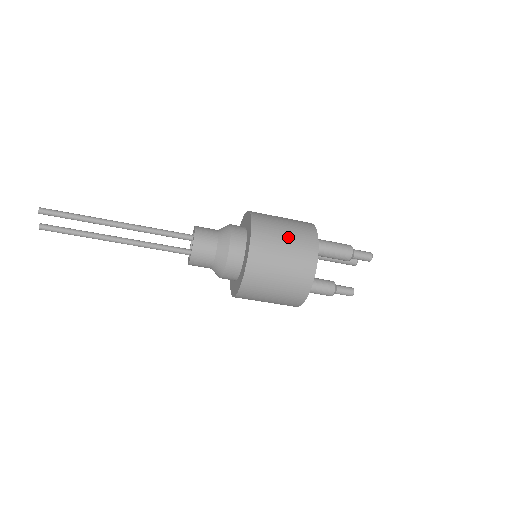
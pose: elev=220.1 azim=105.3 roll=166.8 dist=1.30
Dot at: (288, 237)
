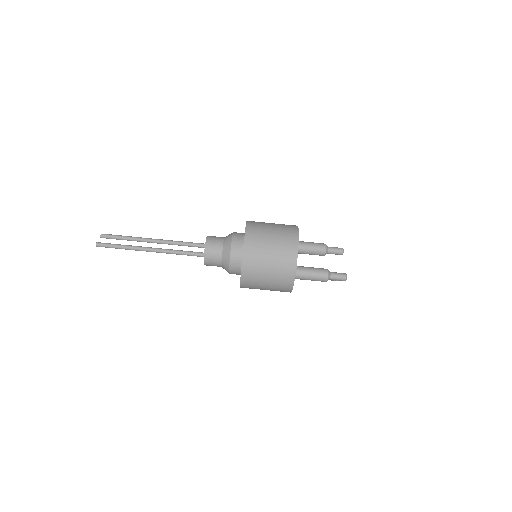
Dot at: occluded
